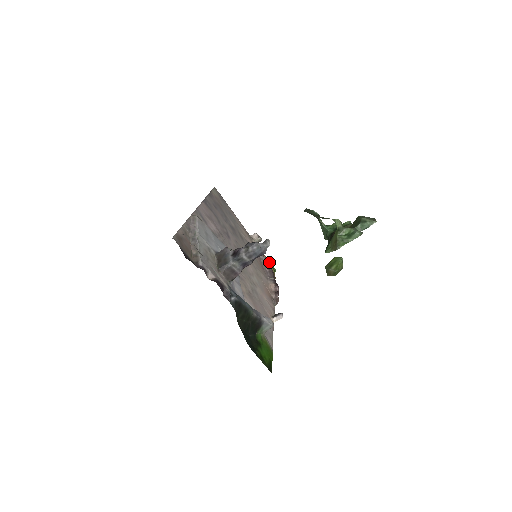
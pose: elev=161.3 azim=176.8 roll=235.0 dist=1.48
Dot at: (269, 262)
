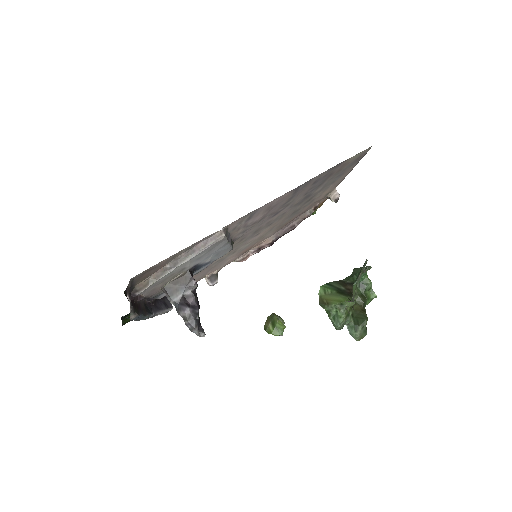
Dot at: occluded
